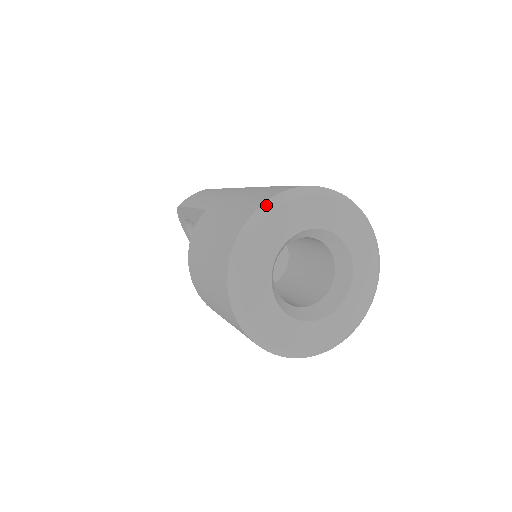
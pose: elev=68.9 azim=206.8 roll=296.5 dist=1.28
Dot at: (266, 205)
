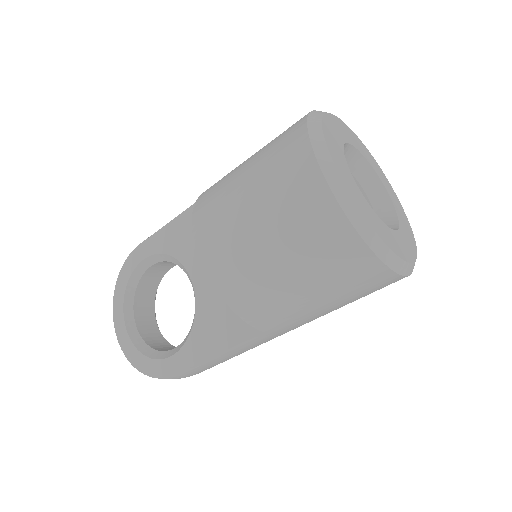
Dot at: occluded
